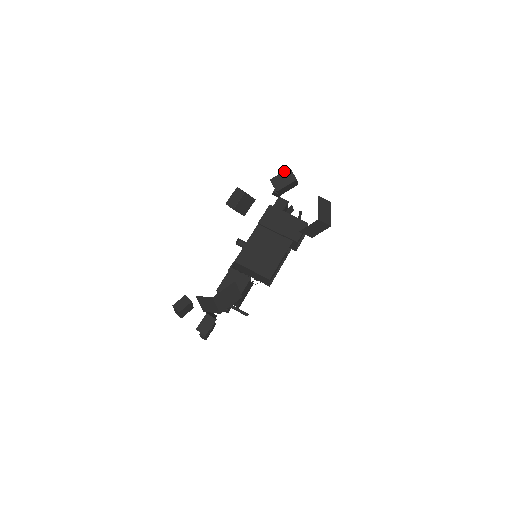
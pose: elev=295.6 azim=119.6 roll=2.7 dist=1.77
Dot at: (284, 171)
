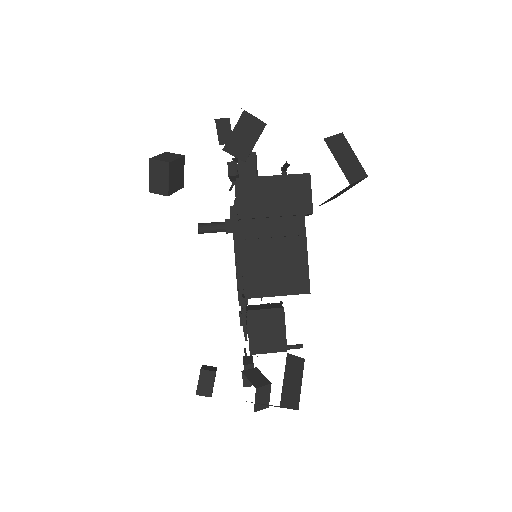
Dot at: (237, 122)
